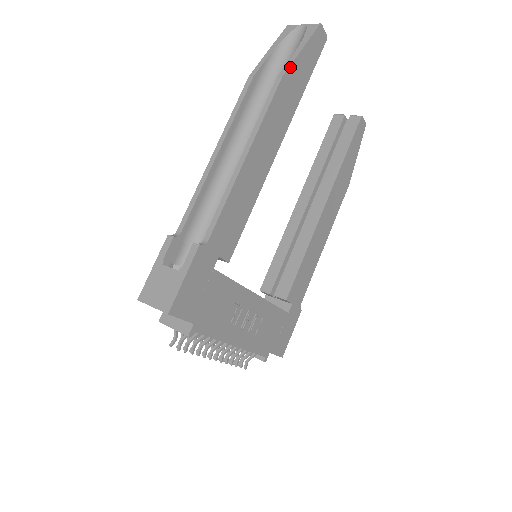
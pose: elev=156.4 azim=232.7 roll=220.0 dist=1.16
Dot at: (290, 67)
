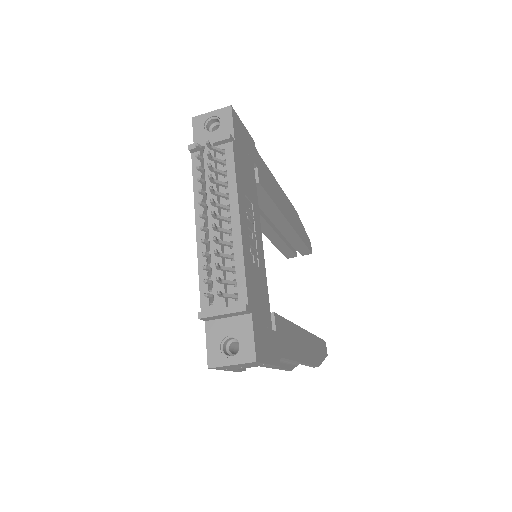
Dot at: (299, 218)
